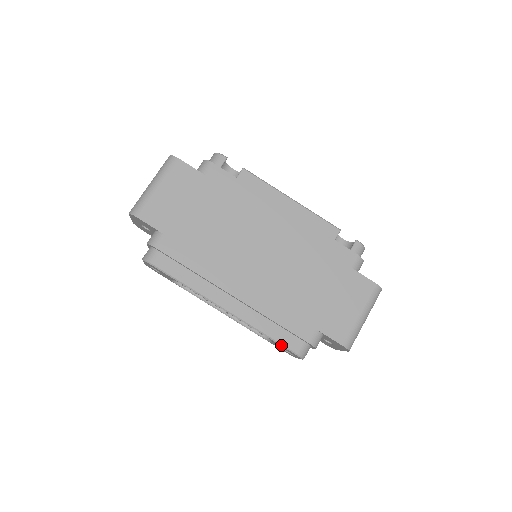
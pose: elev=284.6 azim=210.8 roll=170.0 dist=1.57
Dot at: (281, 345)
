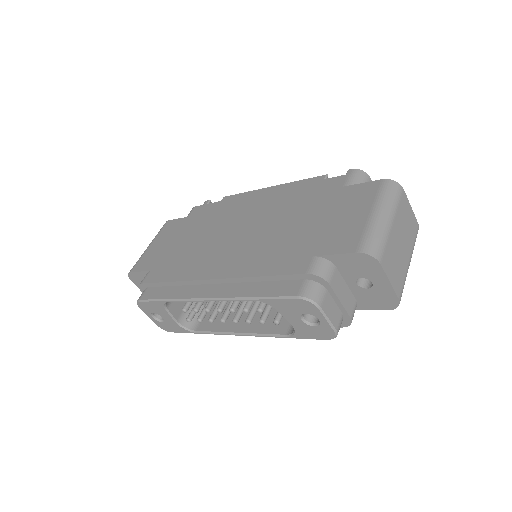
Dot at: (276, 298)
